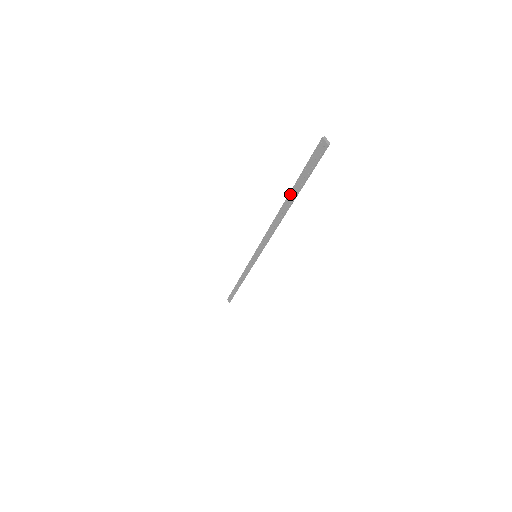
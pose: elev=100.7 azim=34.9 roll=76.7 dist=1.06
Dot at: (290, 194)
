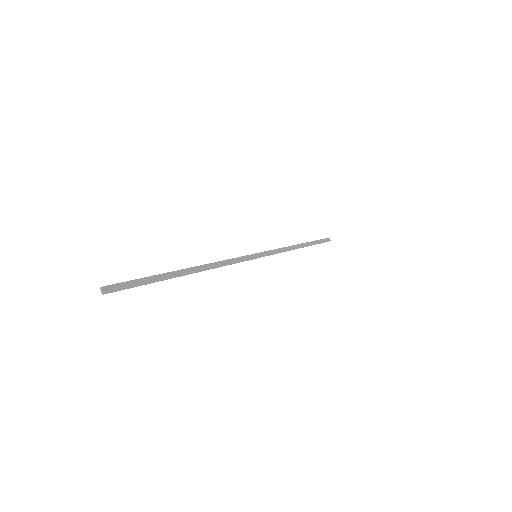
Dot at: (168, 274)
